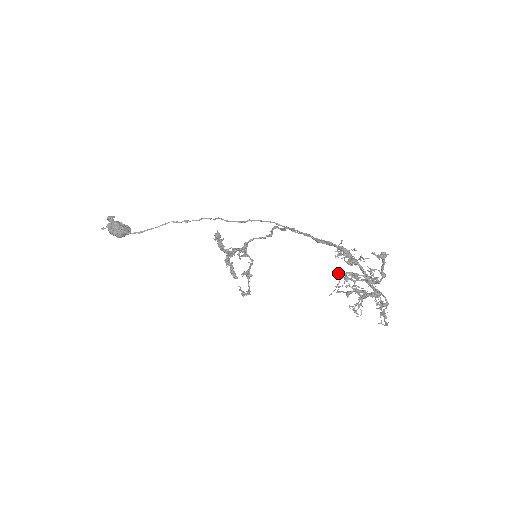
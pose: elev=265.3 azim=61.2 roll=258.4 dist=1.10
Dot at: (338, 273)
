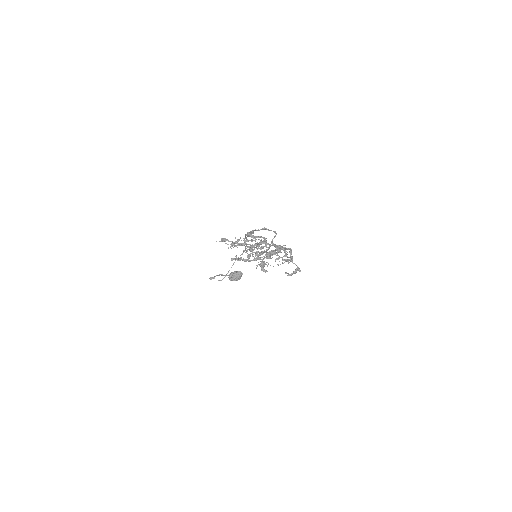
Dot at: occluded
